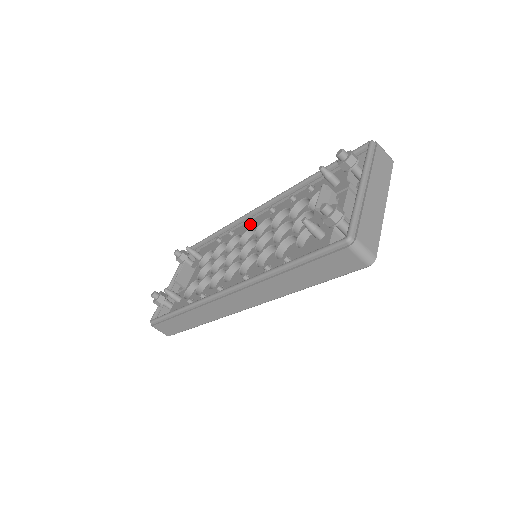
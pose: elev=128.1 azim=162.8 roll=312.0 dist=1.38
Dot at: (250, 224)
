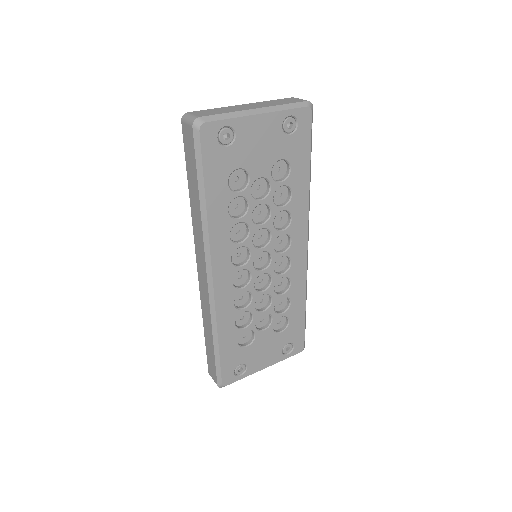
Dot at: occluded
